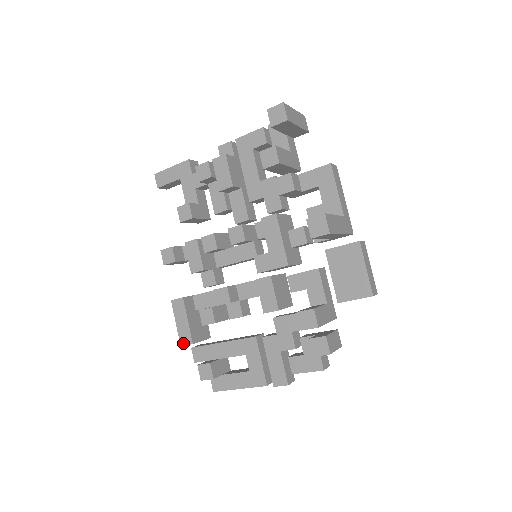
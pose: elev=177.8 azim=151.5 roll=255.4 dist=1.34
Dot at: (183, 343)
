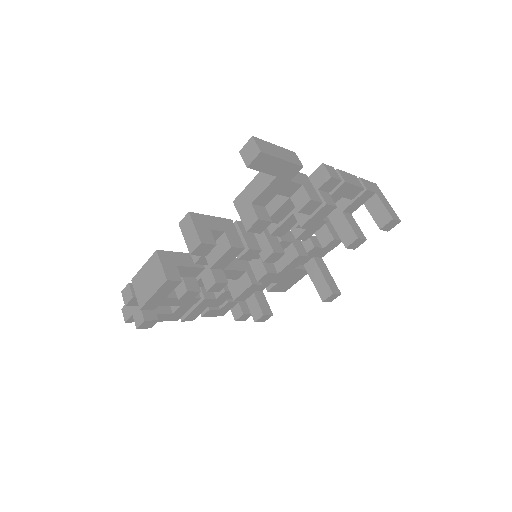
Dot at: (146, 308)
